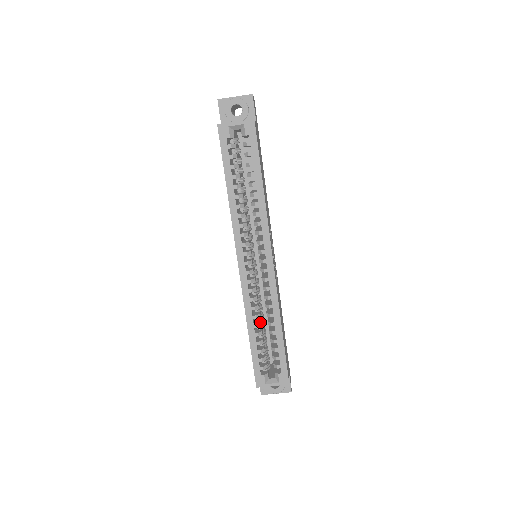
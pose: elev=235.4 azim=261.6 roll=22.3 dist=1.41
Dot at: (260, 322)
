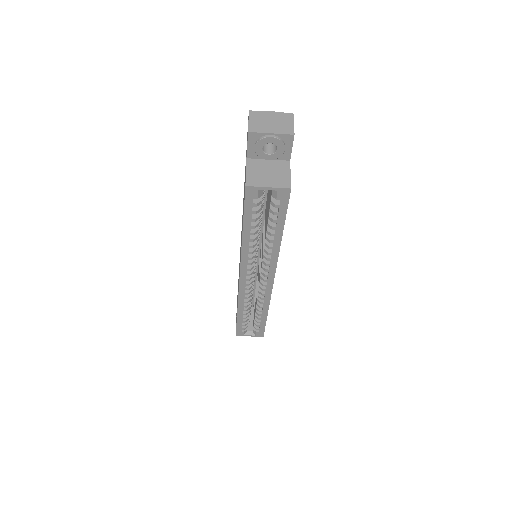
Dot at: (249, 307)
